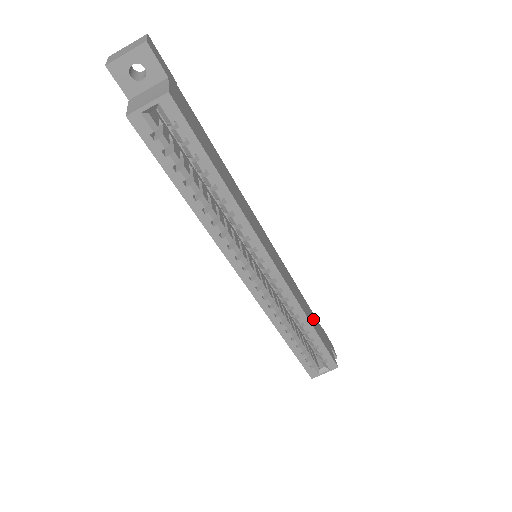
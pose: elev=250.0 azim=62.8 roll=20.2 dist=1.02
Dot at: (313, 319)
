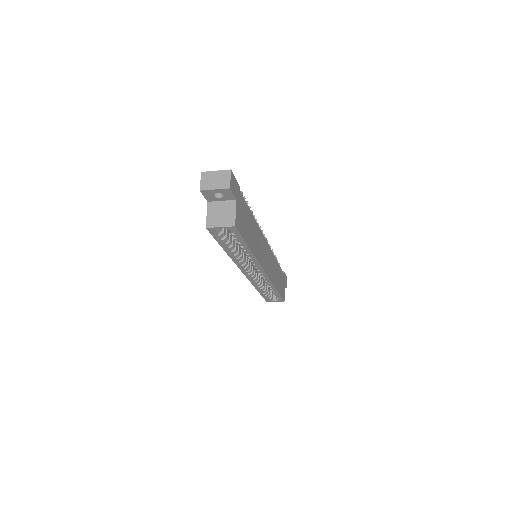
Dot at: (279, 278)
